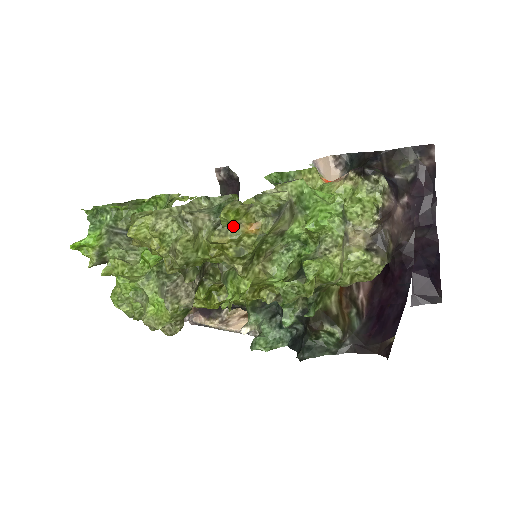
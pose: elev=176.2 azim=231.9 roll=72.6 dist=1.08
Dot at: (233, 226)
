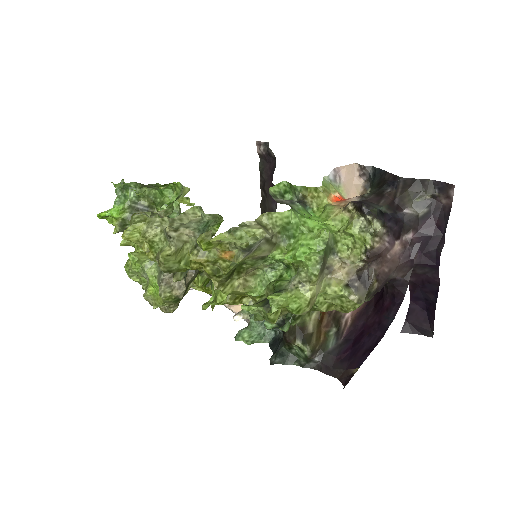
Dot at: (211, 249)
